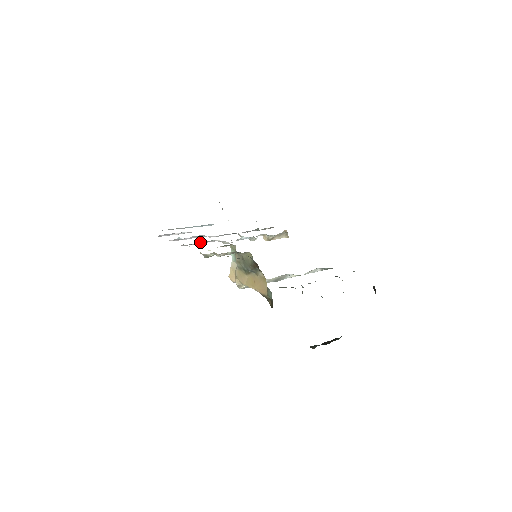
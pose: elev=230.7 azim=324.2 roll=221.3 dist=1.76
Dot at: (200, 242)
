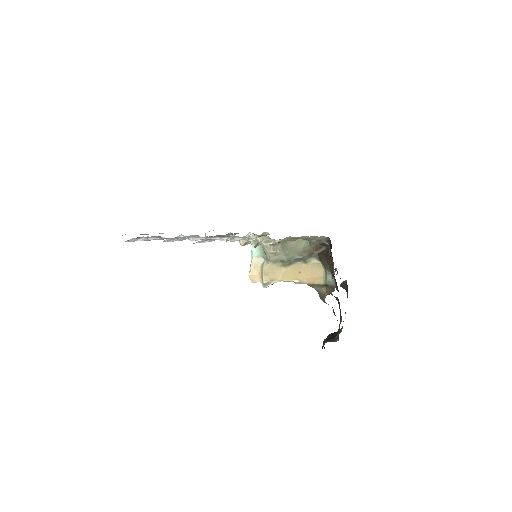
Dot at: (220, 236)
